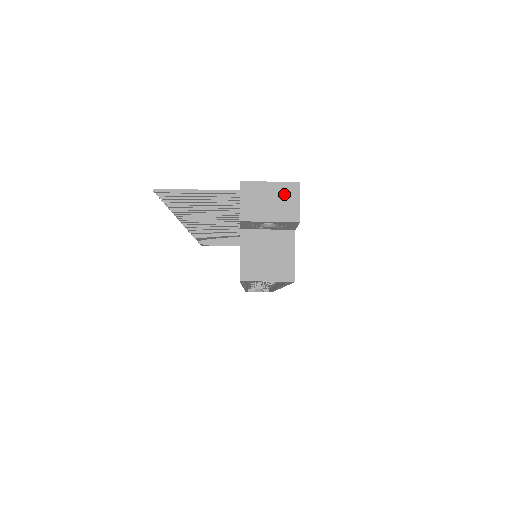
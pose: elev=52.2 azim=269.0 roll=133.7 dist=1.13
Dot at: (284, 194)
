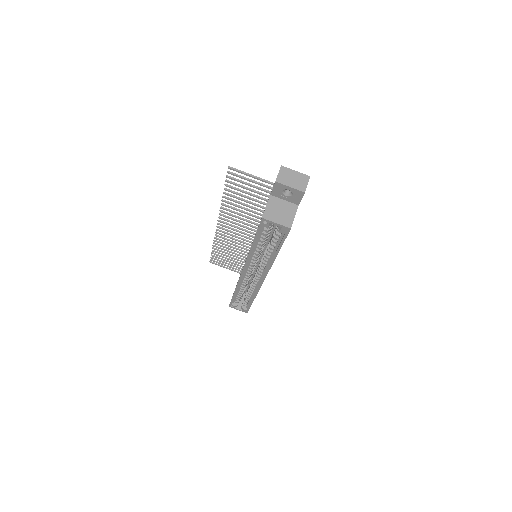
Dot at: (301, 178)
